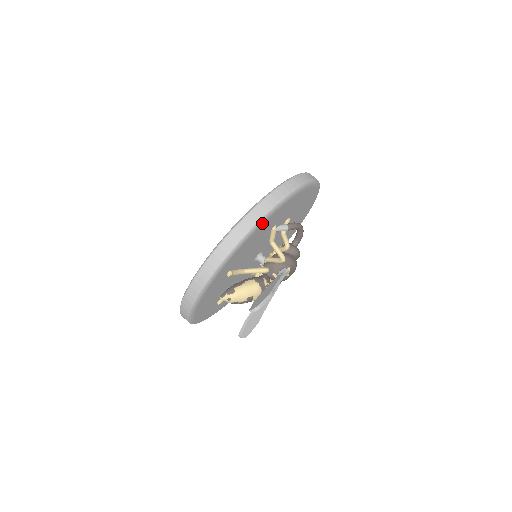
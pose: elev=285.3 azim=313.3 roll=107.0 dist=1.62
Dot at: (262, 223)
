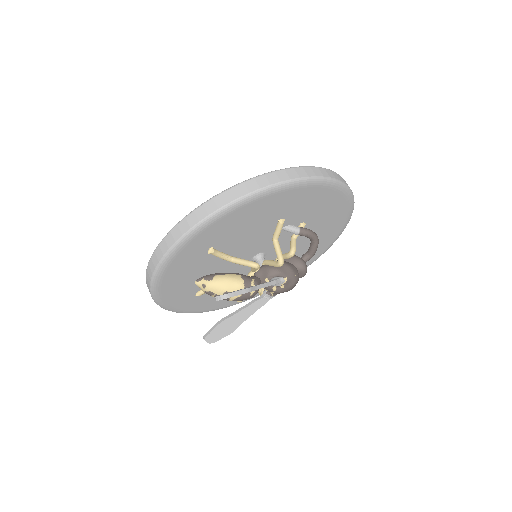
Dot at: (262, 196)
